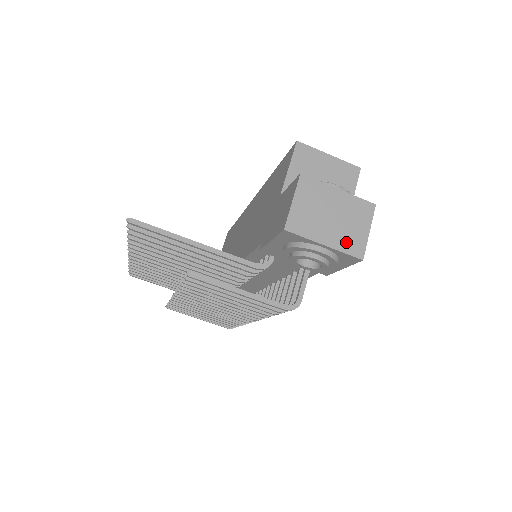
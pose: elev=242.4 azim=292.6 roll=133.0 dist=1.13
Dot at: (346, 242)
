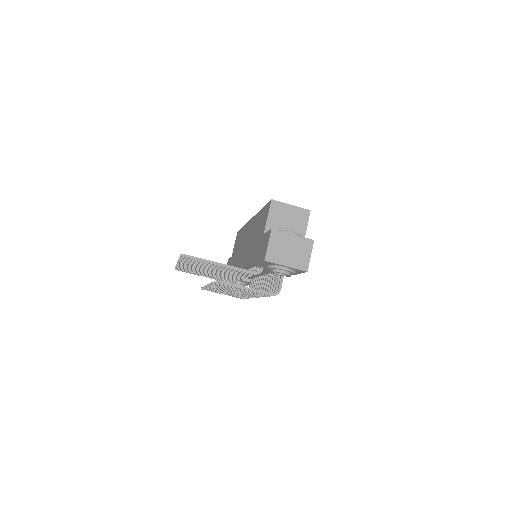
Dot at: (298, 263)
